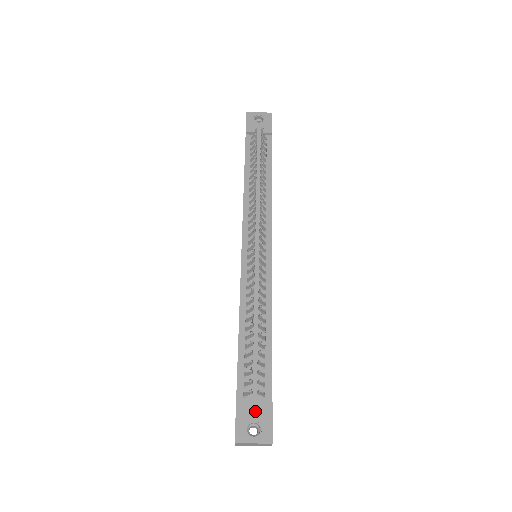
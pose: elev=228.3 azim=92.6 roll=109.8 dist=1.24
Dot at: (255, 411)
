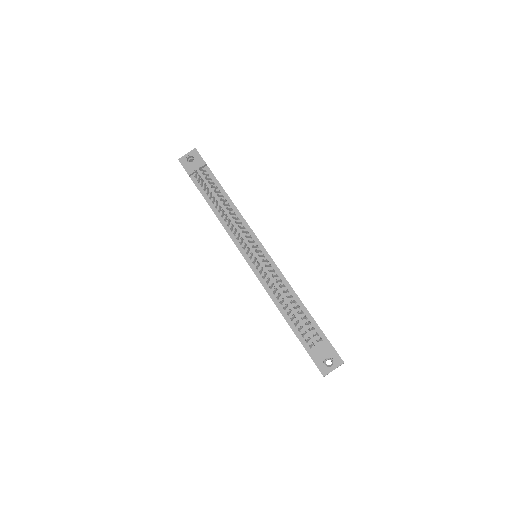
Dot at: (323, 352)
